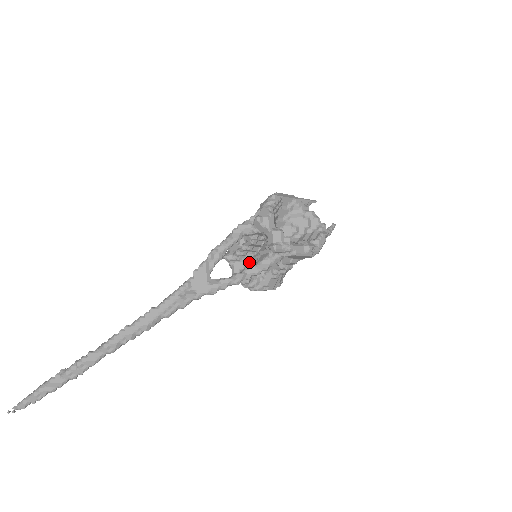
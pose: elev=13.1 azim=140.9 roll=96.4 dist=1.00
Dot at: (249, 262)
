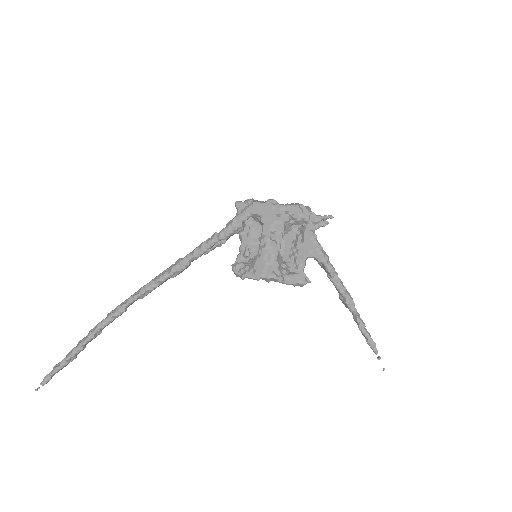
Dot at: (247, 258)
